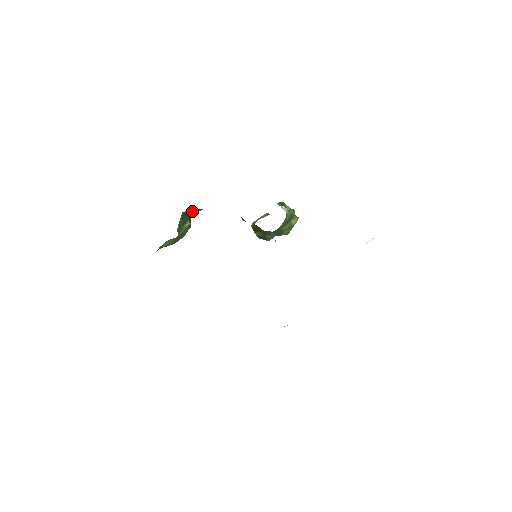
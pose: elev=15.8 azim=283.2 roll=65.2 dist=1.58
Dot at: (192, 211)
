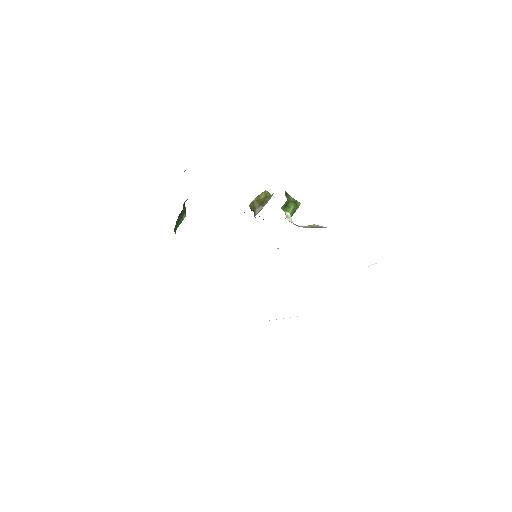
Dot at: (187, 199)
